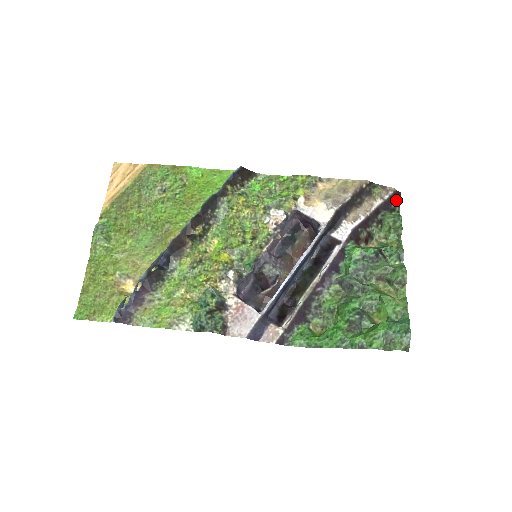
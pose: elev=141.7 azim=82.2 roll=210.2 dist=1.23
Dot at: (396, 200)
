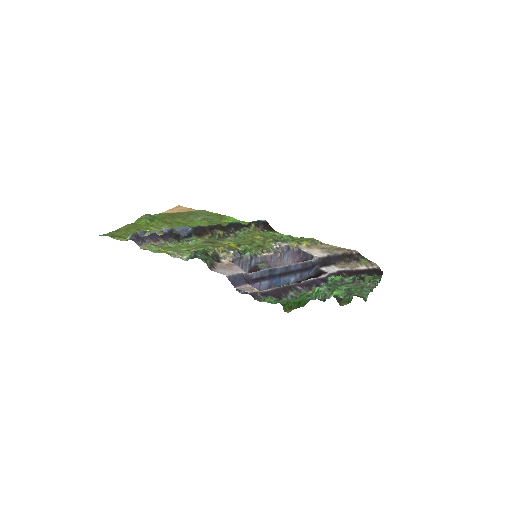
Dot at: (378, 274)
